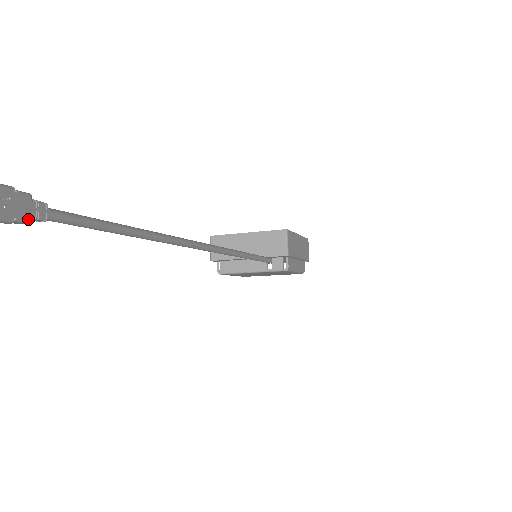
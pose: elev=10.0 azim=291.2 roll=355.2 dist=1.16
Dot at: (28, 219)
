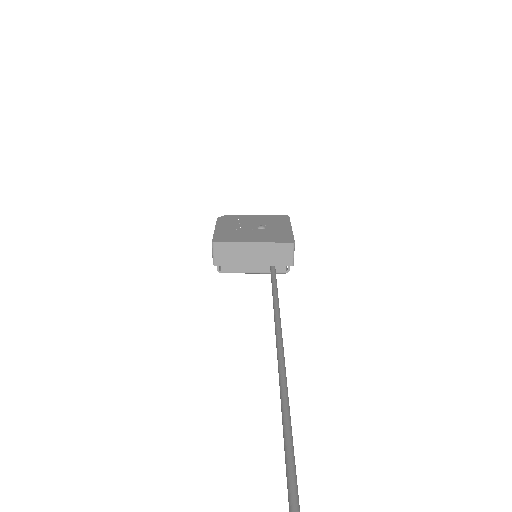
Dot at: out of frame
